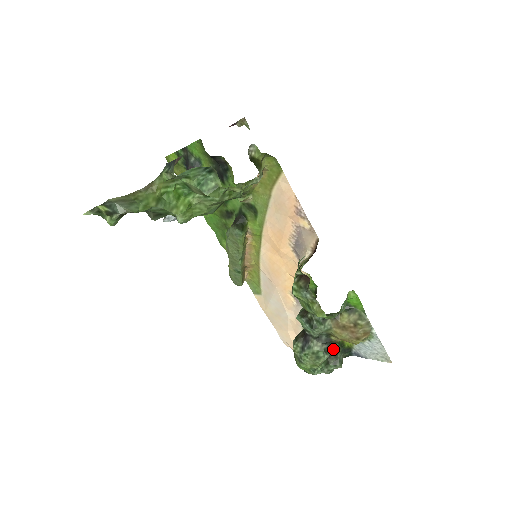
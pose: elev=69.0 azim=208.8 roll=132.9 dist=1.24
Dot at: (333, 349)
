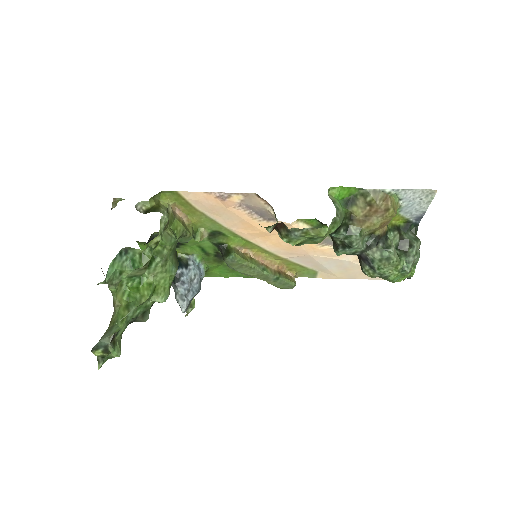
Dot at: (393, 239)
